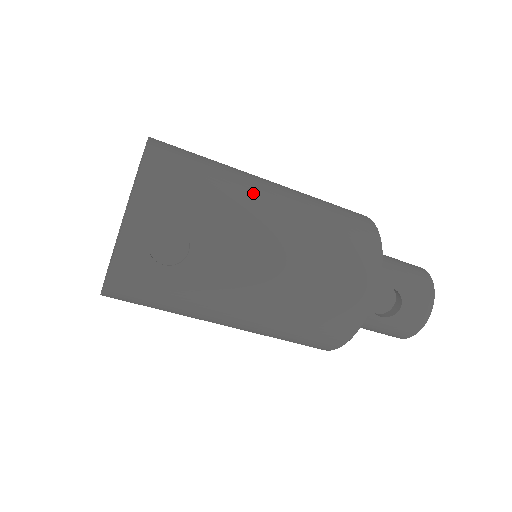
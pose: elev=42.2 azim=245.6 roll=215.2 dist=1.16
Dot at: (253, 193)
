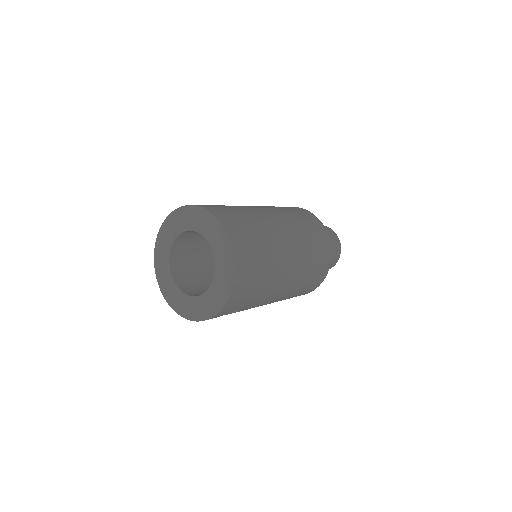
Dot at: (281, 274)
